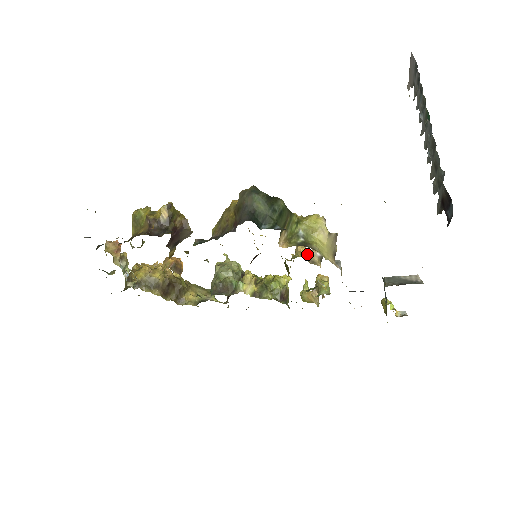
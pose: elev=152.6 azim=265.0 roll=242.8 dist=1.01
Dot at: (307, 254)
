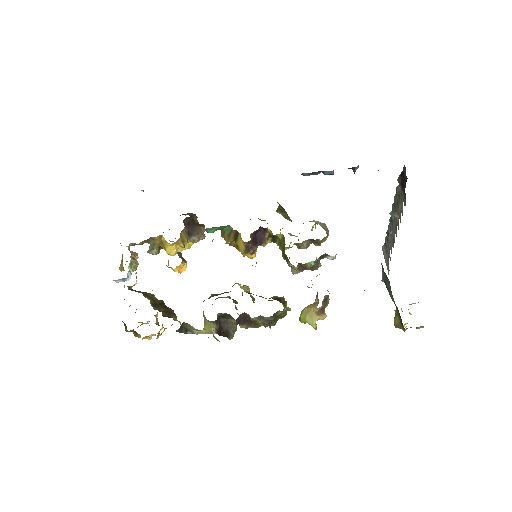
Dot at: occluded
